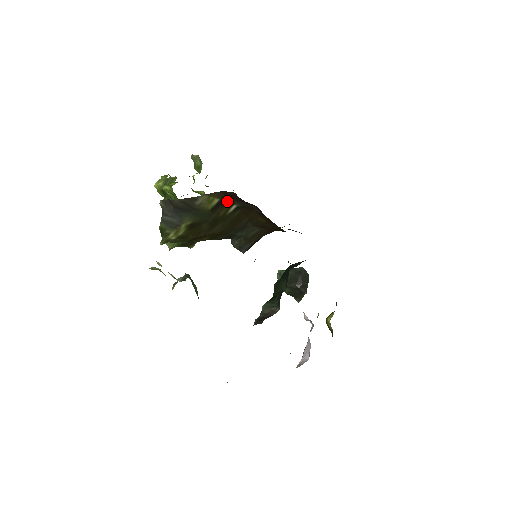
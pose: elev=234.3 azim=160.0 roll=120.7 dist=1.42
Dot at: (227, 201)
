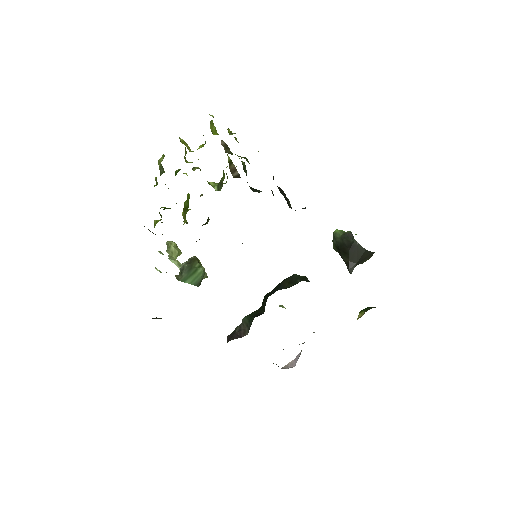
Dot at: occluded
